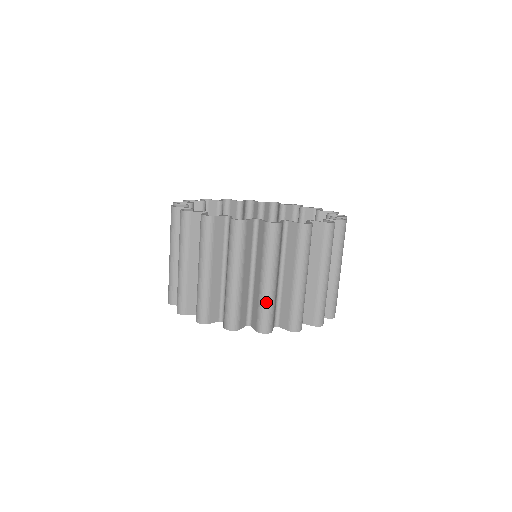
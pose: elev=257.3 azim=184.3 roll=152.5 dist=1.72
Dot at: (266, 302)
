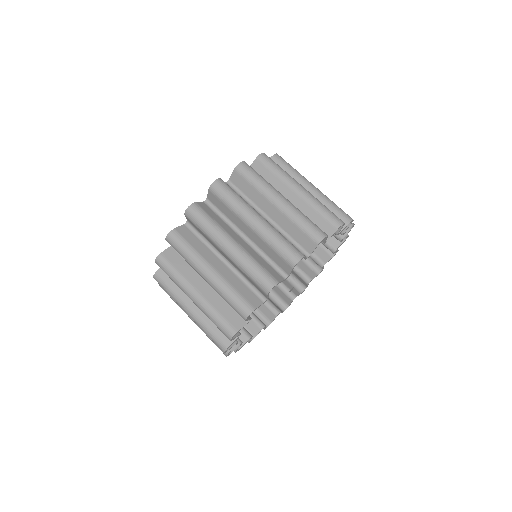
Dot at: (318, 202)
